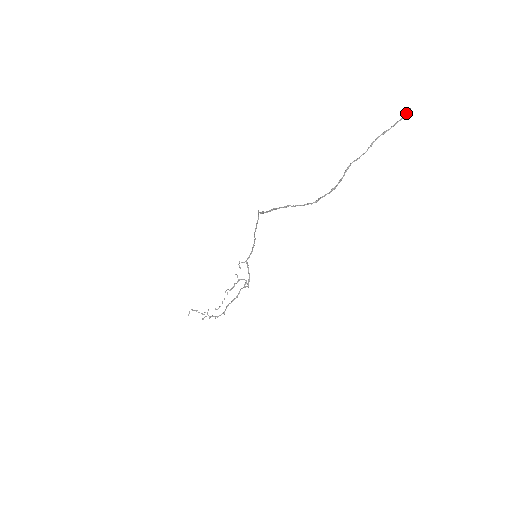
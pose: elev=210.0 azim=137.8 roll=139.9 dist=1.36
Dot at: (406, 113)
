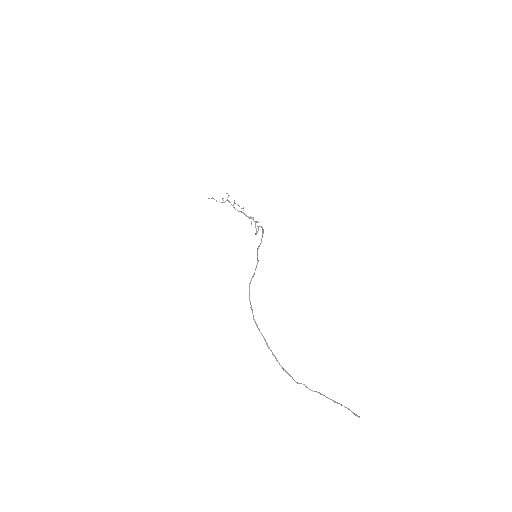
Dot at: occluded
